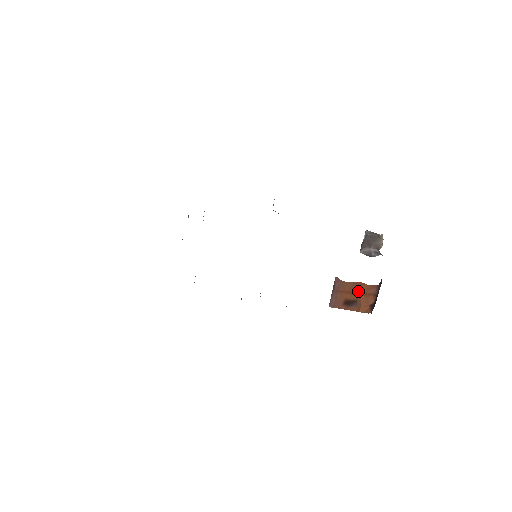
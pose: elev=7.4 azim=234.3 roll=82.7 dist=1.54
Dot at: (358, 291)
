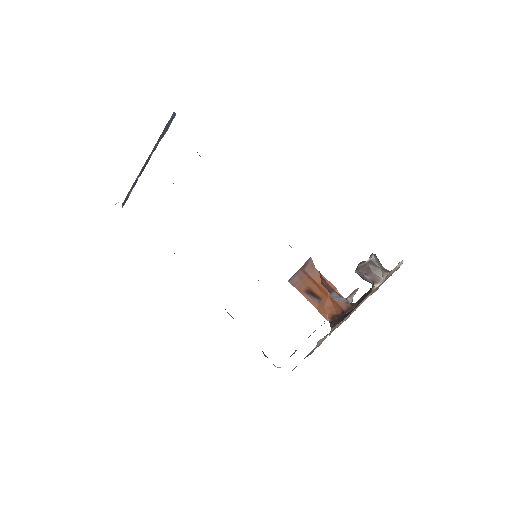
Dot at: (327, 293)
